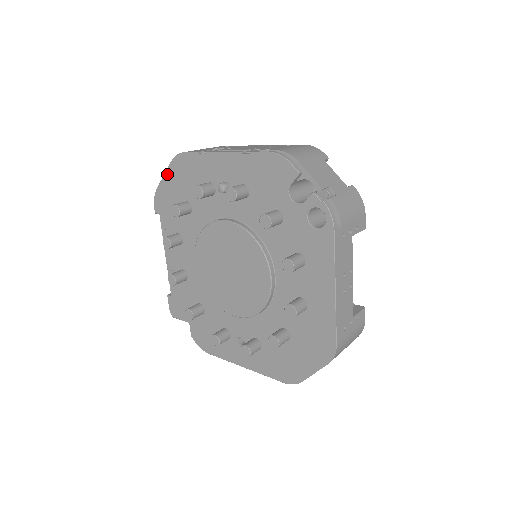
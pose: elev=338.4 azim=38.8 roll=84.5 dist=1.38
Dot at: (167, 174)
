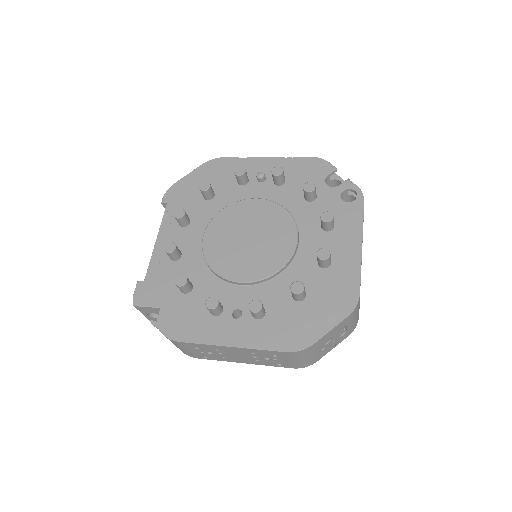
Dot at: (194, 172)
